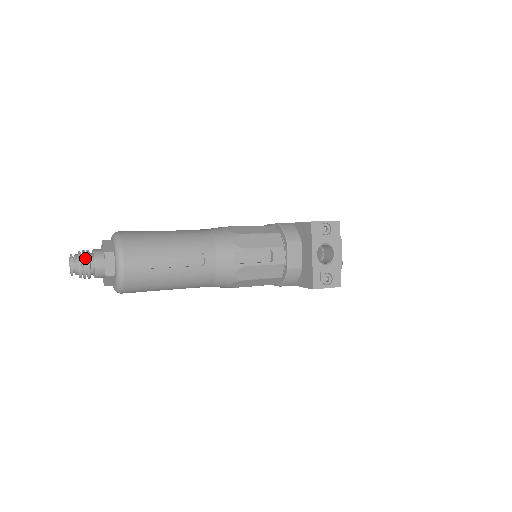
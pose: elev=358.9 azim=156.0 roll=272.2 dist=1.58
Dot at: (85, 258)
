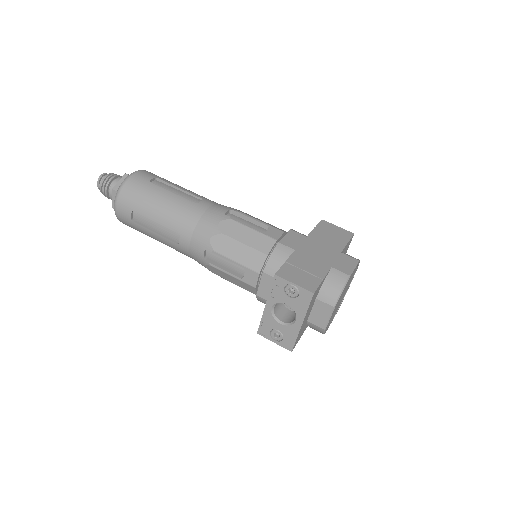
Dot at: (104, 185)
